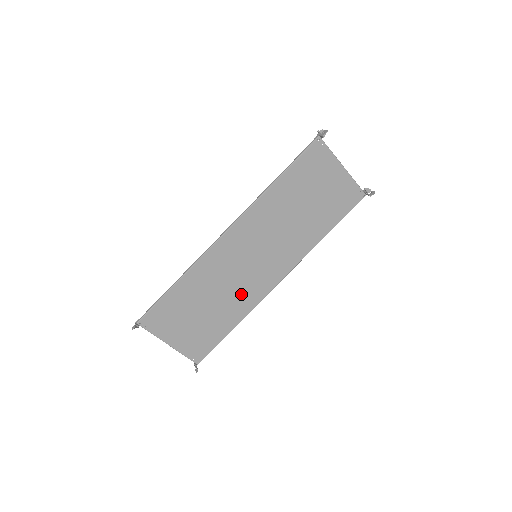
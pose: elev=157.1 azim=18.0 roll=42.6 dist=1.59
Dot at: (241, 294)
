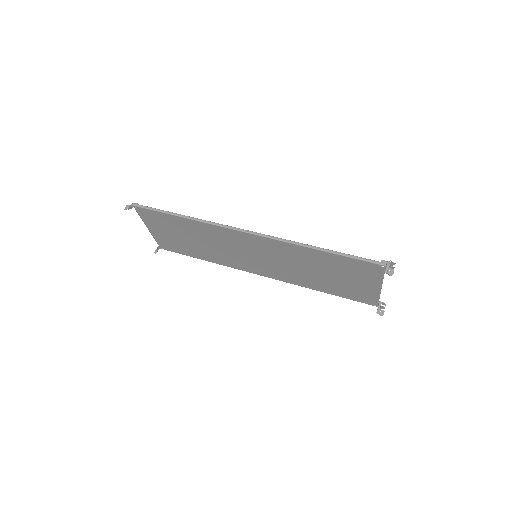
Dot at: (225, 256)
